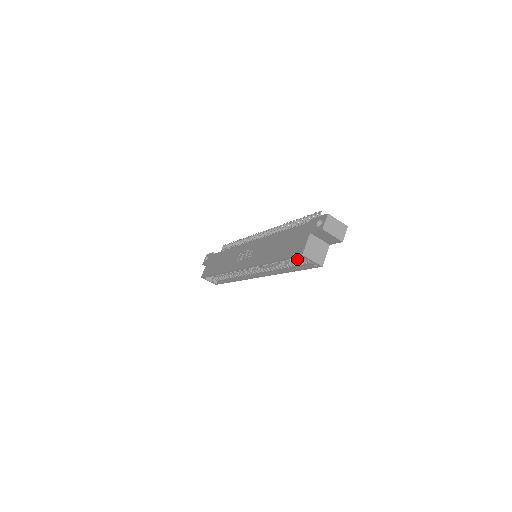
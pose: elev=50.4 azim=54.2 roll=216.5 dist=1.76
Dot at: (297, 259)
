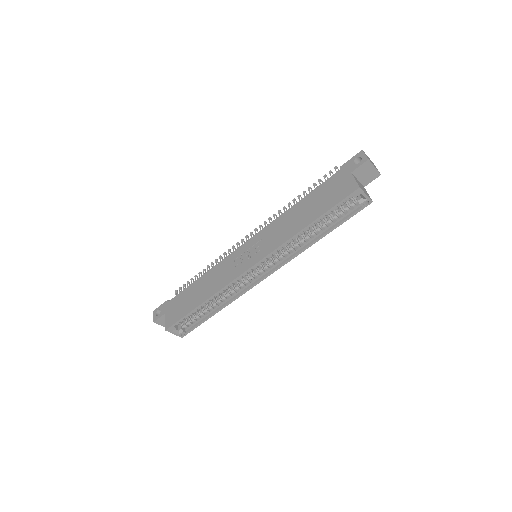
Dot at: (336, 212)
